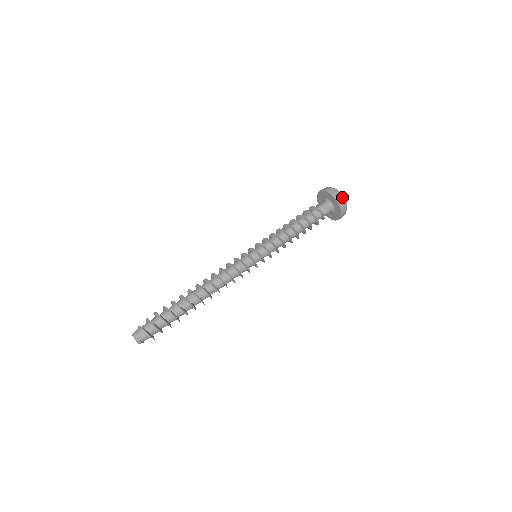
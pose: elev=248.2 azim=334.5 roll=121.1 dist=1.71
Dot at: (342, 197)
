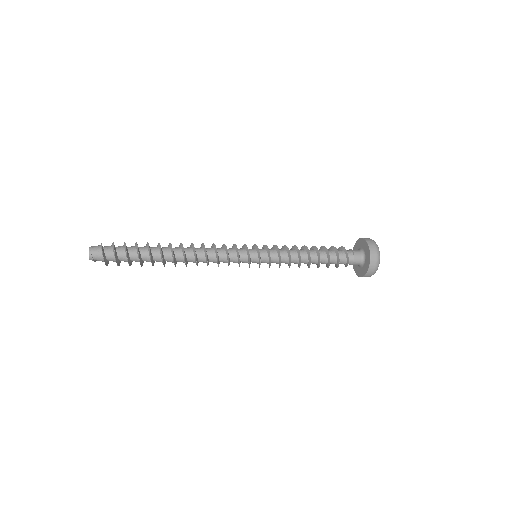
Dot at: (378, 259)
